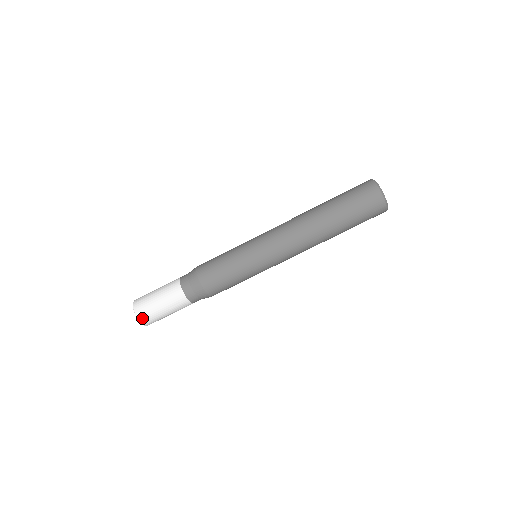
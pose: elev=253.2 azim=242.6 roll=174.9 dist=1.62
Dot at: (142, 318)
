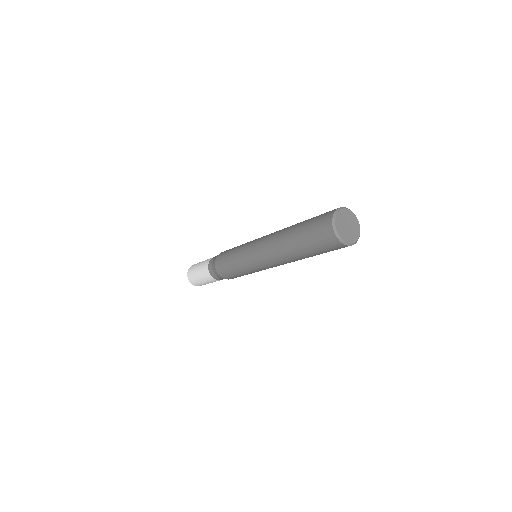
Dot at: occluded
